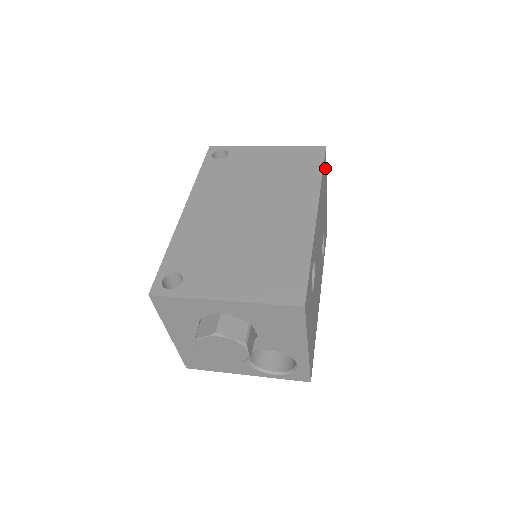
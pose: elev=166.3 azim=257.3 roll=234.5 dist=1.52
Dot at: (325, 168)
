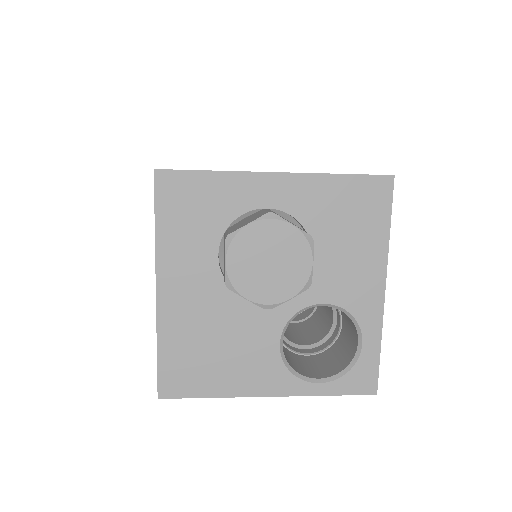
Dot at: occluded
